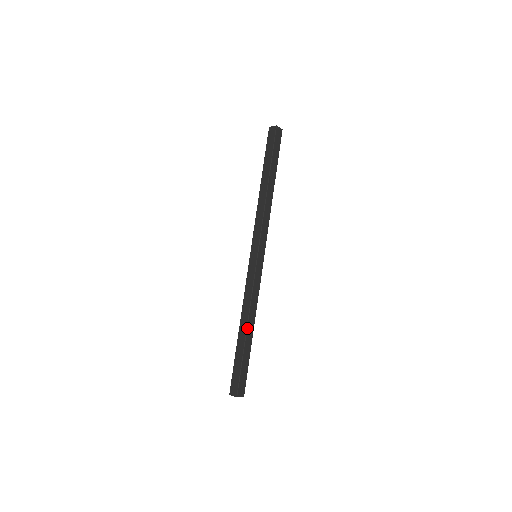
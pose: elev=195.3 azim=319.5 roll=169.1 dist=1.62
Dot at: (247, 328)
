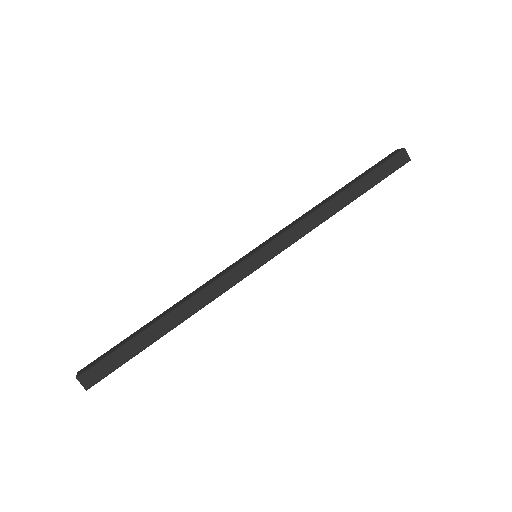
Dot at: (166, 315)
